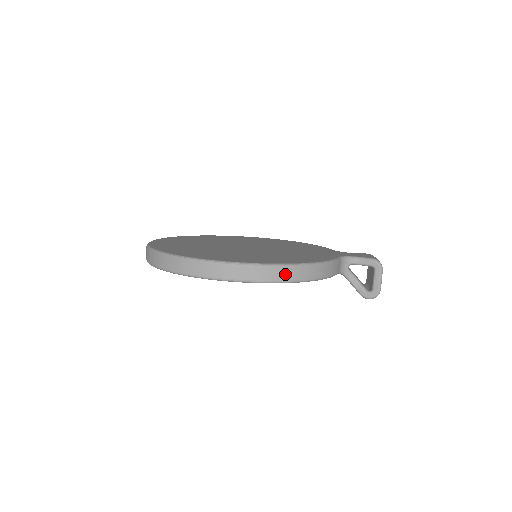
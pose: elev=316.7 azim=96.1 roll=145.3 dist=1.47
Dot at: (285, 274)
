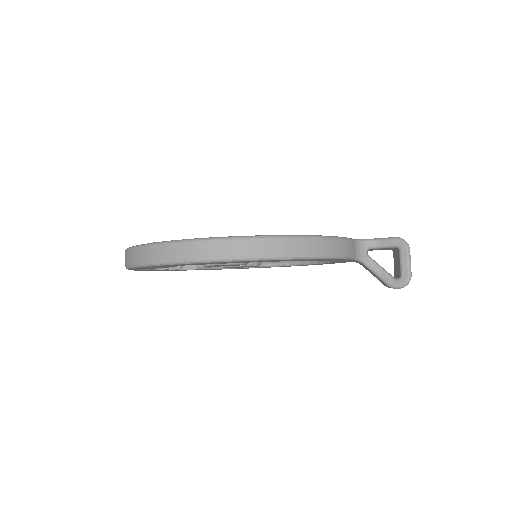
Dot at: (279, 247)
